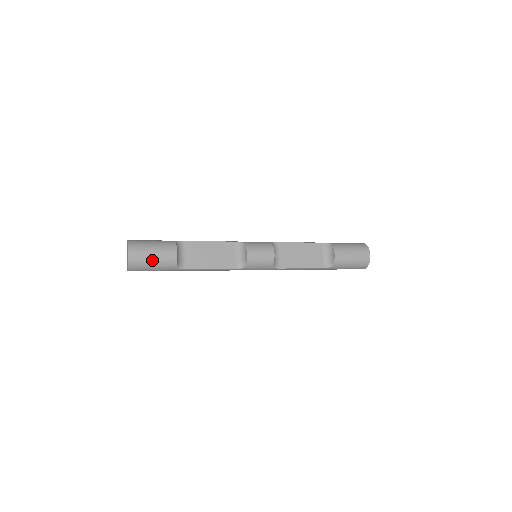
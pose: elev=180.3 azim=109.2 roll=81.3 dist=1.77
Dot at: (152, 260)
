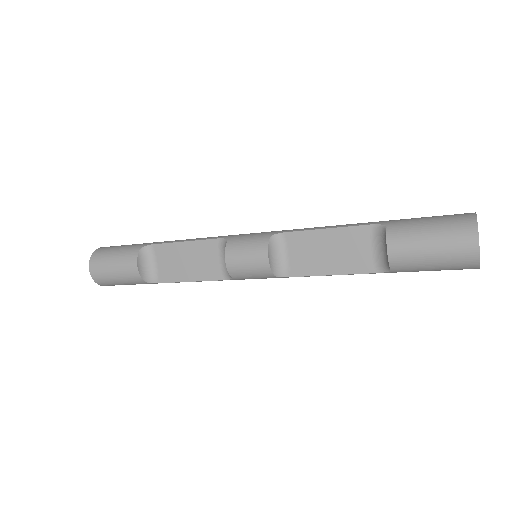
Dot at: (114, 277)
